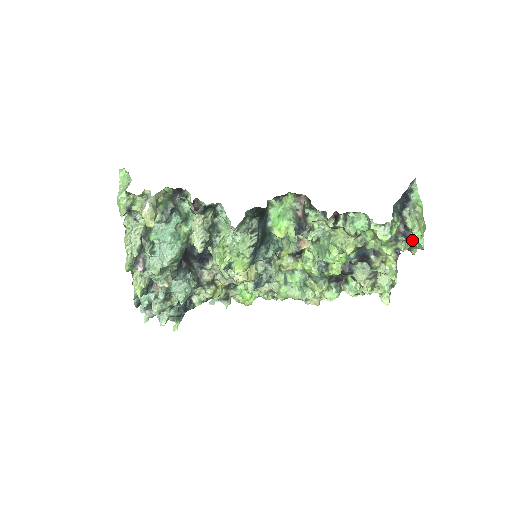
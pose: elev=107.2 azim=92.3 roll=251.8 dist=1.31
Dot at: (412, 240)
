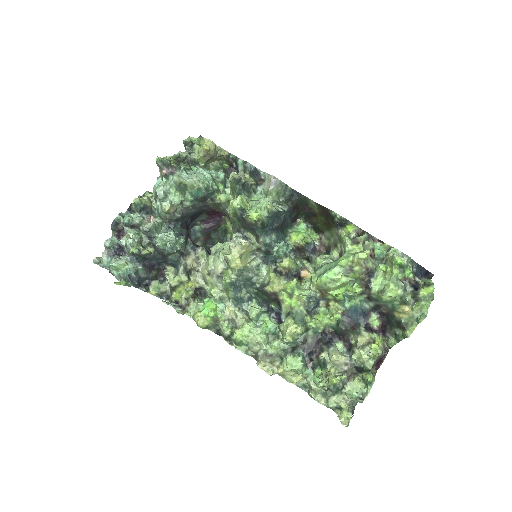
Dot at: (415, 311)
